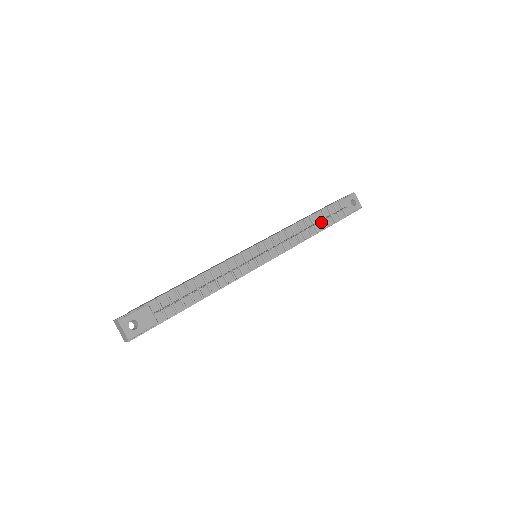
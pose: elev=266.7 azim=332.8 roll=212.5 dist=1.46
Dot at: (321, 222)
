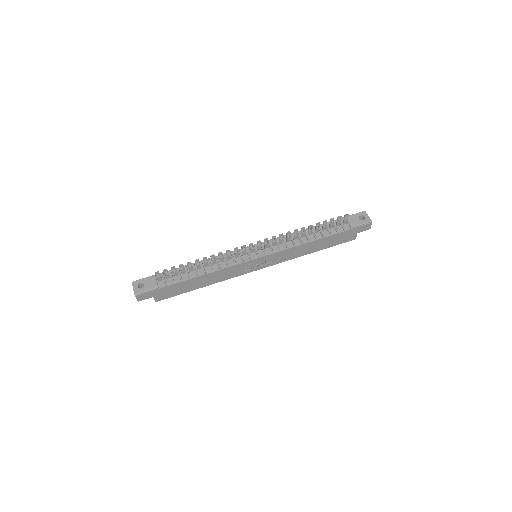
Dot at: (322, 232)
